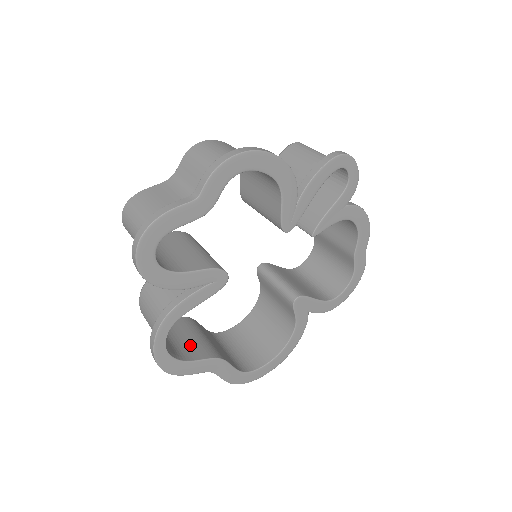
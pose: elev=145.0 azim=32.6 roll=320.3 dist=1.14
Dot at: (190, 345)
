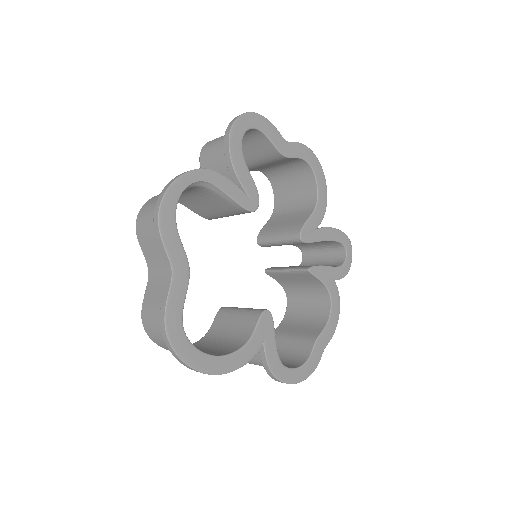
Dot at: occluded
